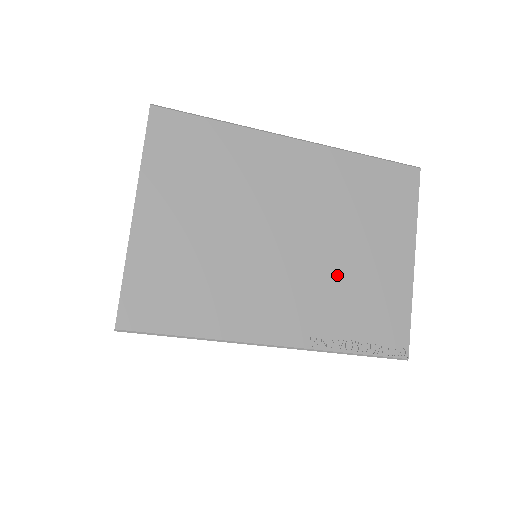
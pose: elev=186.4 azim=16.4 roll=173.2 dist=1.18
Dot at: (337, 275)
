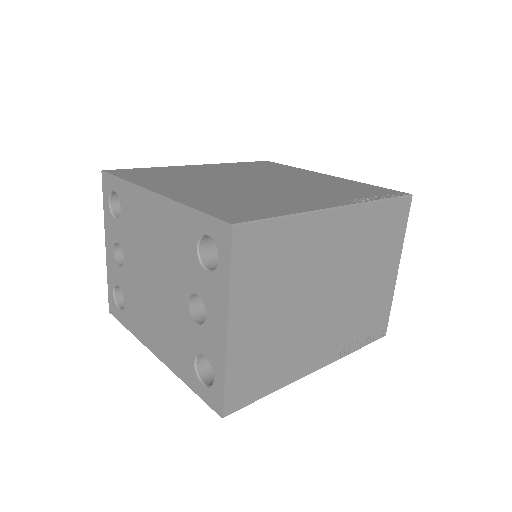
Dot at: (355, 304)
